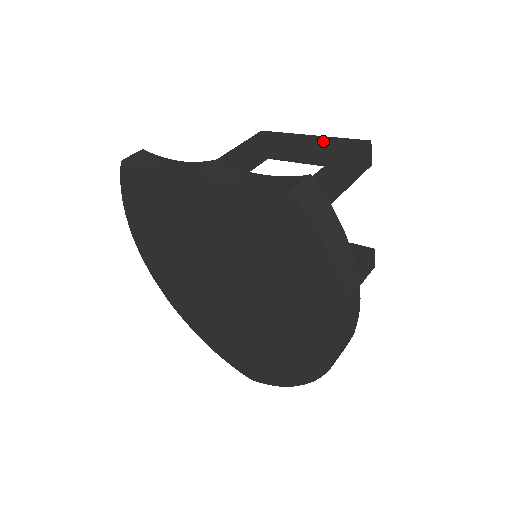
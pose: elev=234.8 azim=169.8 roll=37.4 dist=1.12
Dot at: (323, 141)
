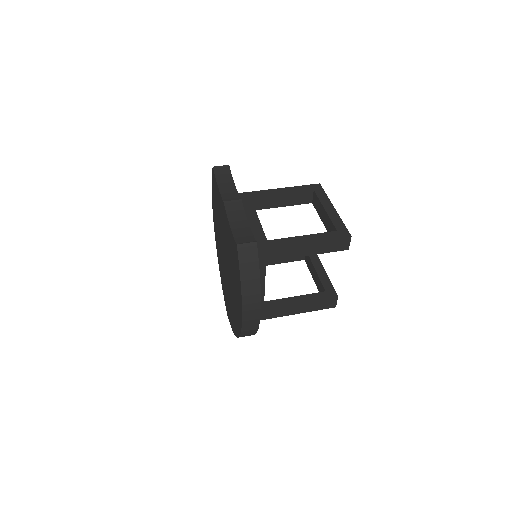
Dot at: (332, 217)
